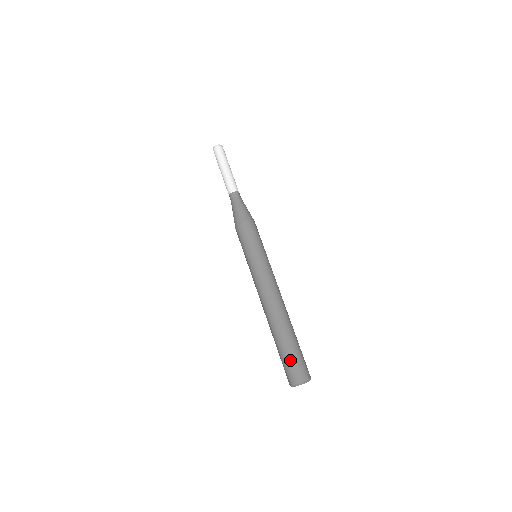
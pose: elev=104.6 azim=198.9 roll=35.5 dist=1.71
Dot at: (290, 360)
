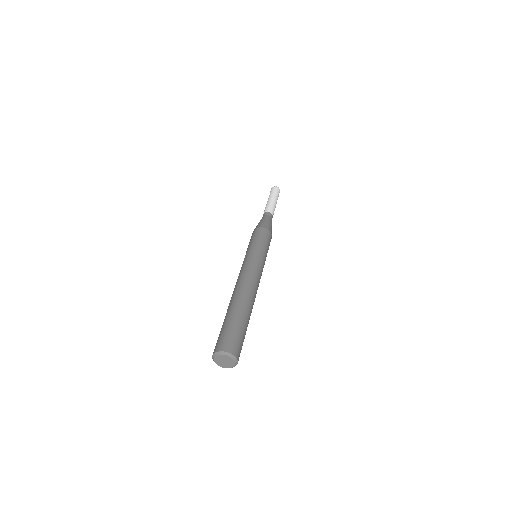
Dot at: (224, 330)
